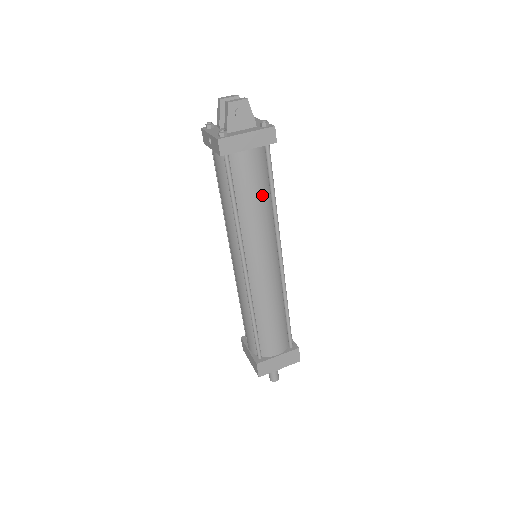
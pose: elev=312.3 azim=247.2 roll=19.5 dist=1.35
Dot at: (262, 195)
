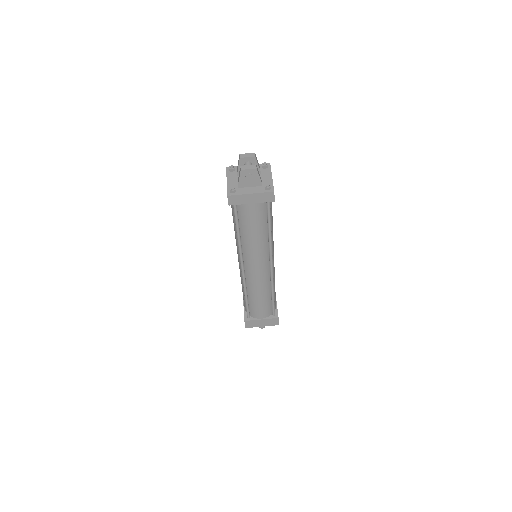
Dot at: (260, 229)
